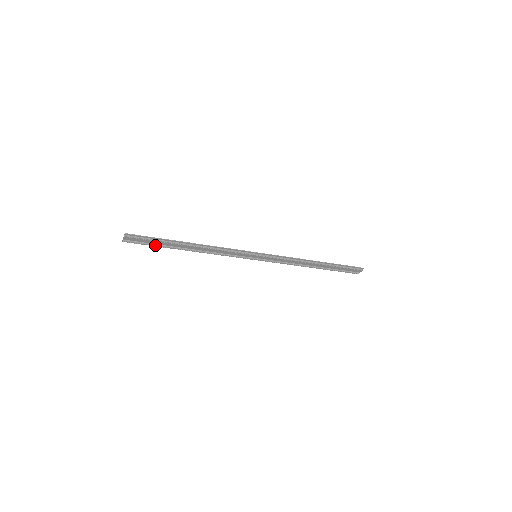
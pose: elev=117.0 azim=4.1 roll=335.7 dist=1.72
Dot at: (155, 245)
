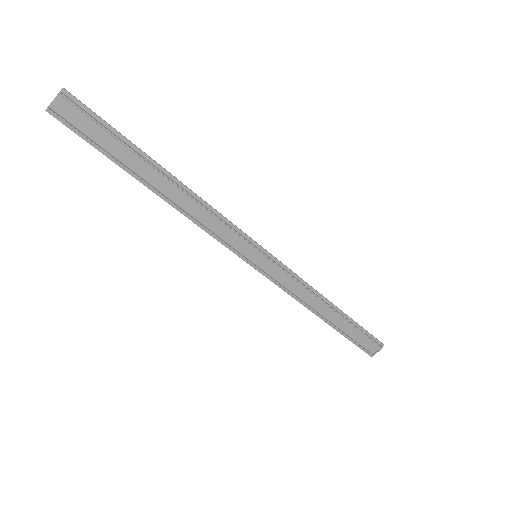
Dot at: (104, 150)
